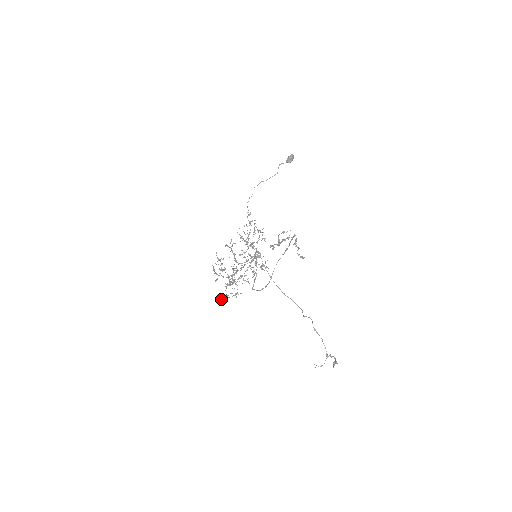
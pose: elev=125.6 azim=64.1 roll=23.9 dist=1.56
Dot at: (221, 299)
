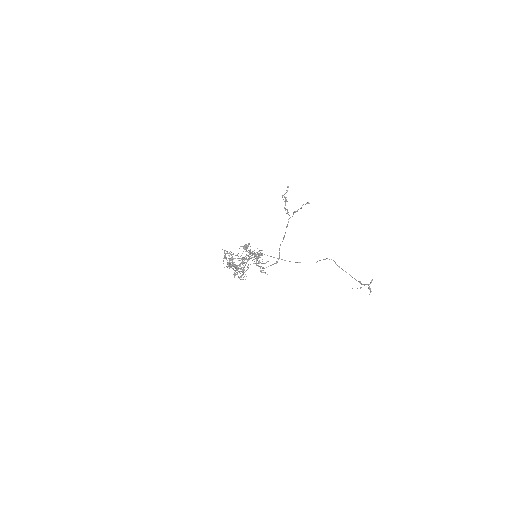
Dot at: occluded
